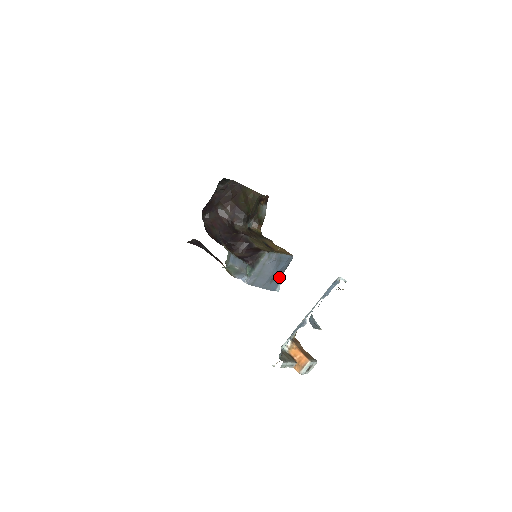
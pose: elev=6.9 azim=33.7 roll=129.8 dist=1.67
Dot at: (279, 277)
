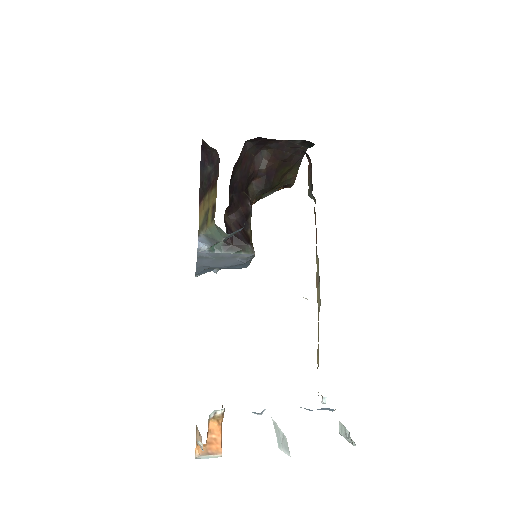
Dot at: (214, 268)
